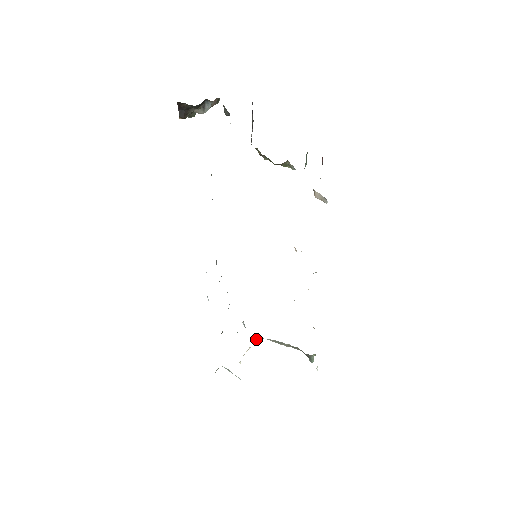
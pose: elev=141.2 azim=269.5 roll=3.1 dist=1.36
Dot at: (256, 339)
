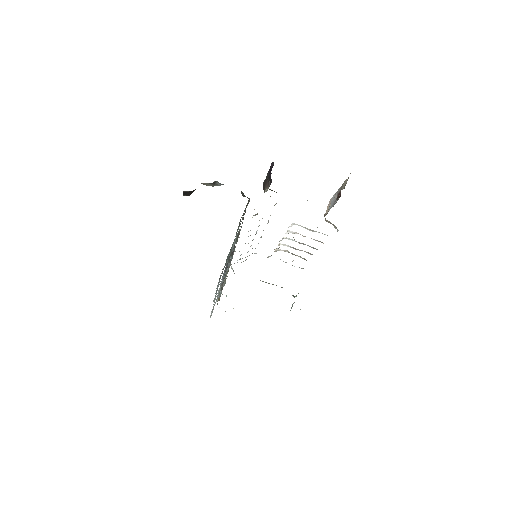
Dot at: occluded
